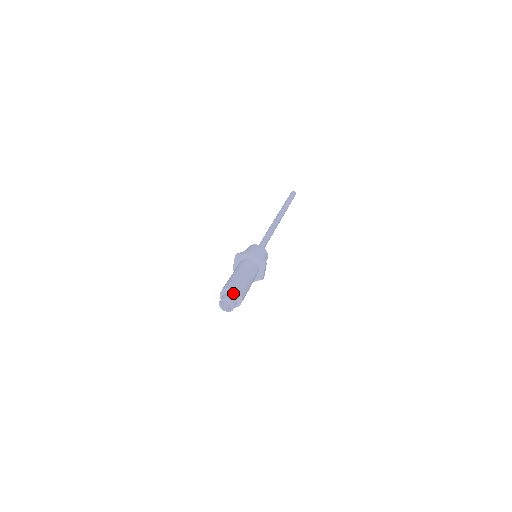
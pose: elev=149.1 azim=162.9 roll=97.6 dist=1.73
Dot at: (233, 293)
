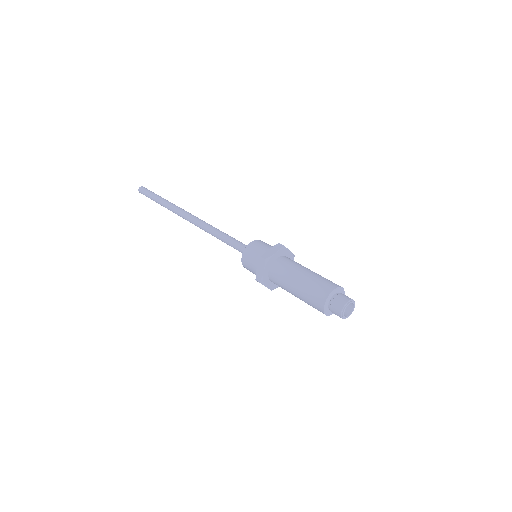
Dot at: (332, 297)
